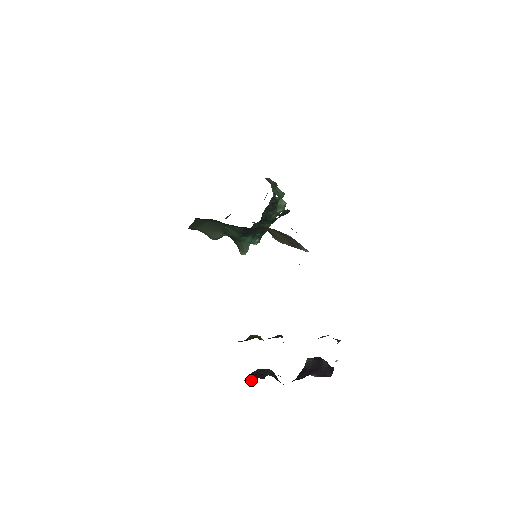
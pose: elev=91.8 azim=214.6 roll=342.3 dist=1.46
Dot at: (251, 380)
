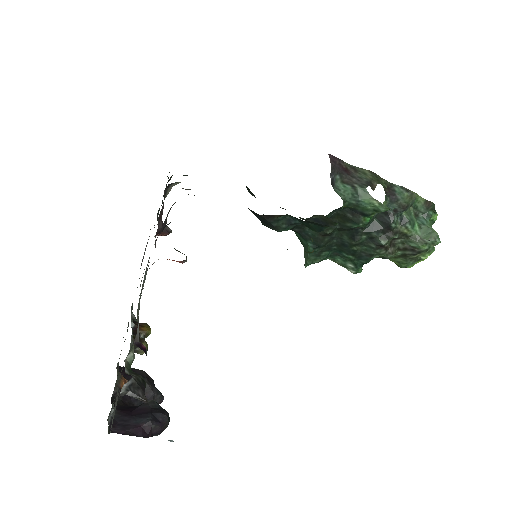
Dot at: occluded
